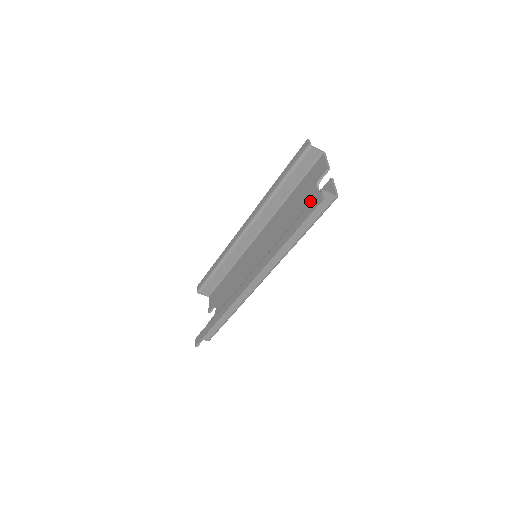
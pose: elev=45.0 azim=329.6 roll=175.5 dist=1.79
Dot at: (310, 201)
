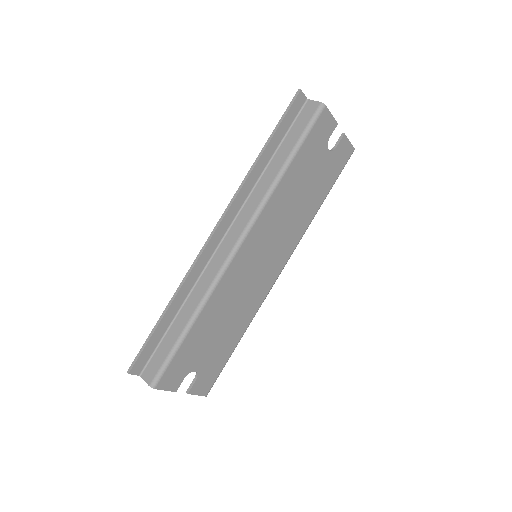
Dot at: (315, 157)
